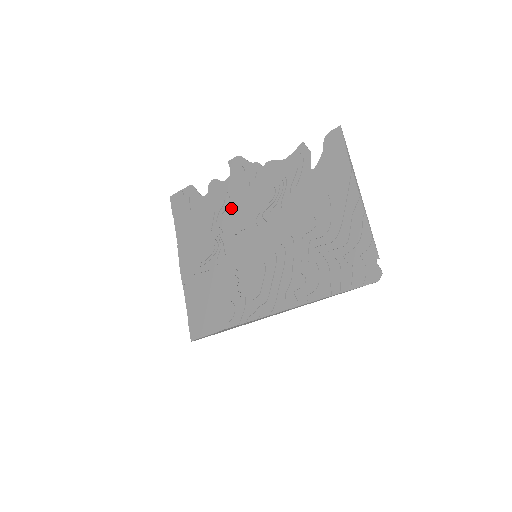
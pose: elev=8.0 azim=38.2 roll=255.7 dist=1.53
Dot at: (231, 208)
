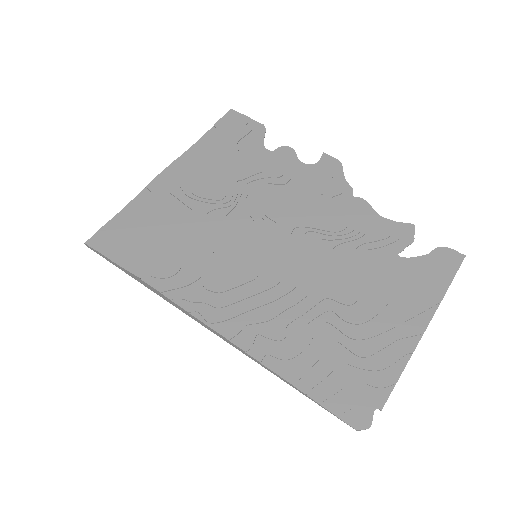
Dot at: (281, 189)
